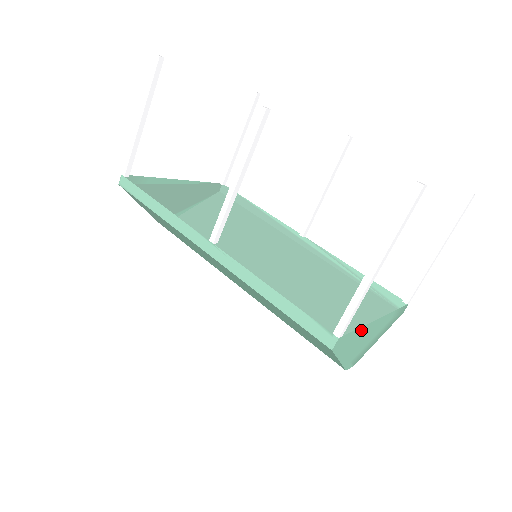
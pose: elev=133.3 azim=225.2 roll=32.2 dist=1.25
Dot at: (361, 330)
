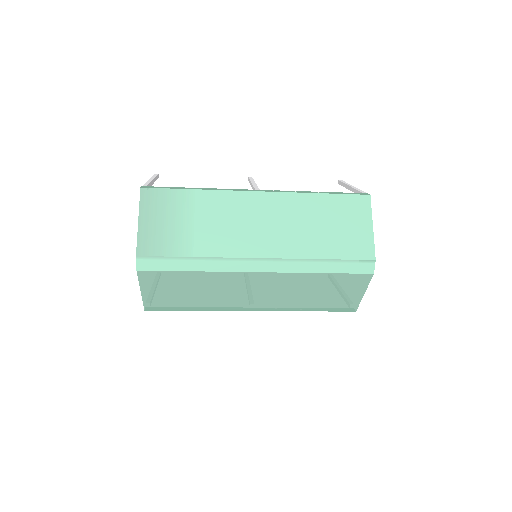
Dot at: occluded
